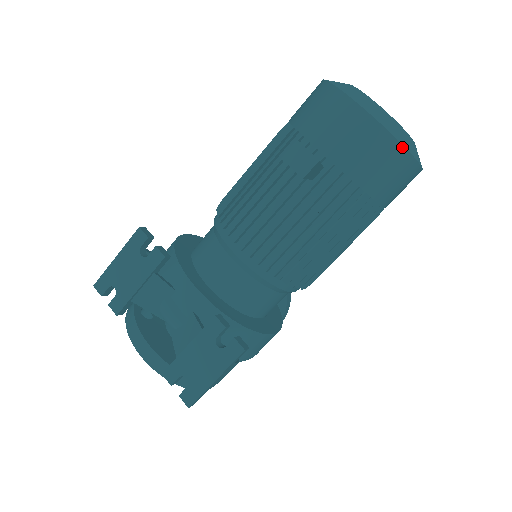
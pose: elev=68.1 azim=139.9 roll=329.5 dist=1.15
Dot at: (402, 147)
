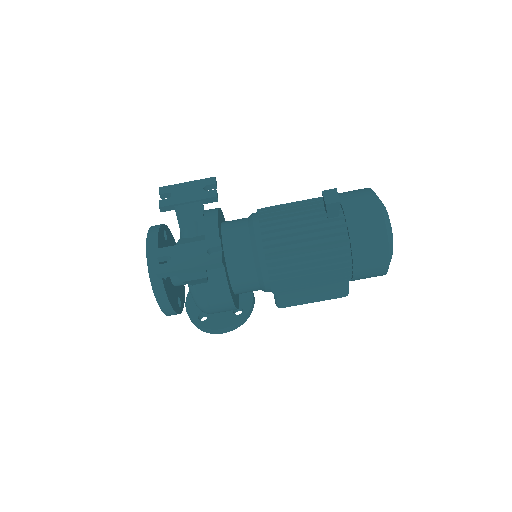
Dot at: (386, 235)
